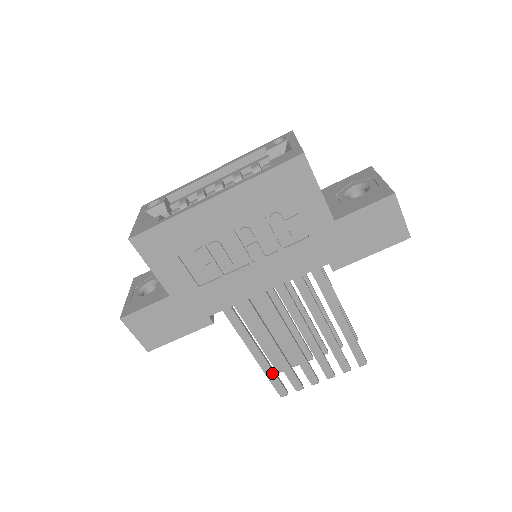
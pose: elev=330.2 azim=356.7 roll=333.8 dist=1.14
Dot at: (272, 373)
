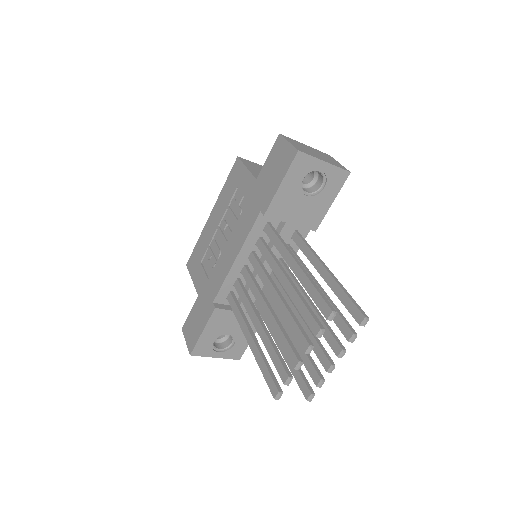
Dot at: (263, 362)
